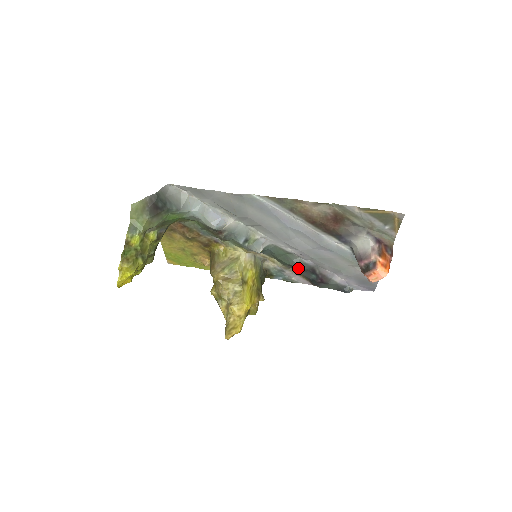
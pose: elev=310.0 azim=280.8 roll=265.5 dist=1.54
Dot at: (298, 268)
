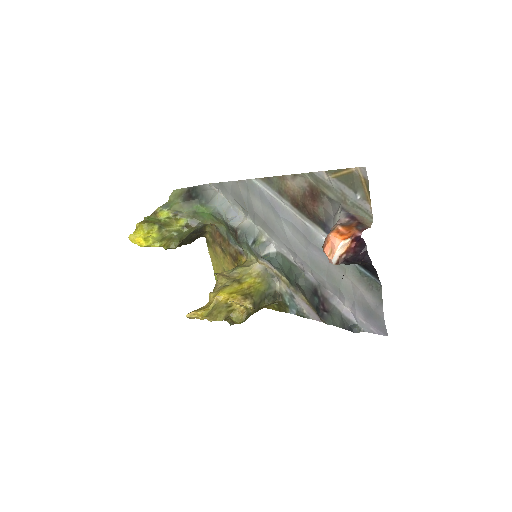
Dot at: (300, 285)
